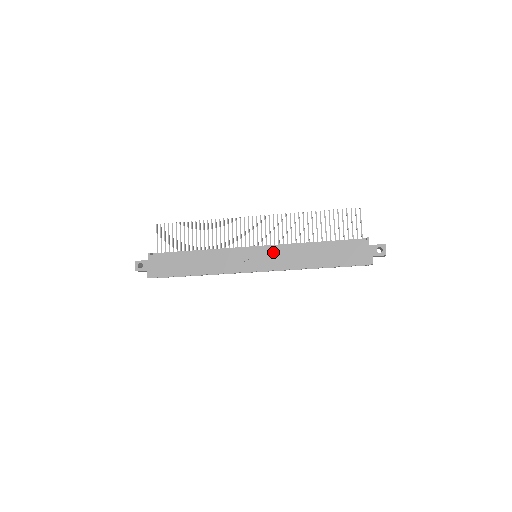
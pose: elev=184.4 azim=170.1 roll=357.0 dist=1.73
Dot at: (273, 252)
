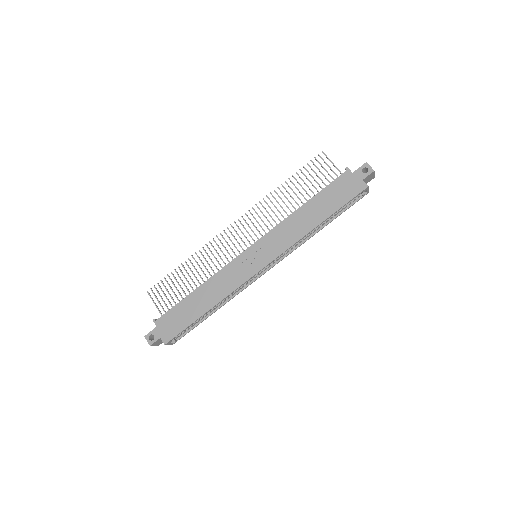
Dot at: (268, 239)
